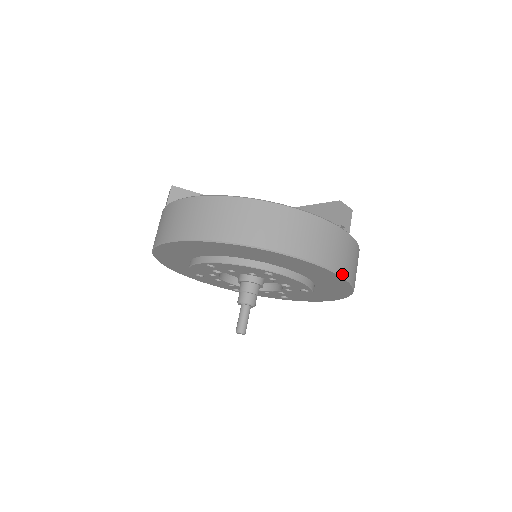
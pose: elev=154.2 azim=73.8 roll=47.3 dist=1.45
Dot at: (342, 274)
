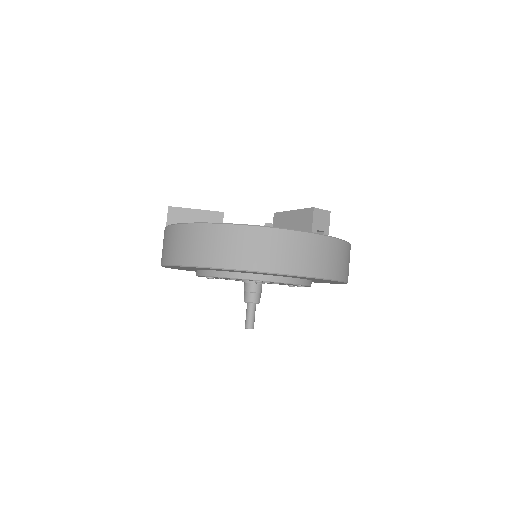
Dot at: (323, 277)
